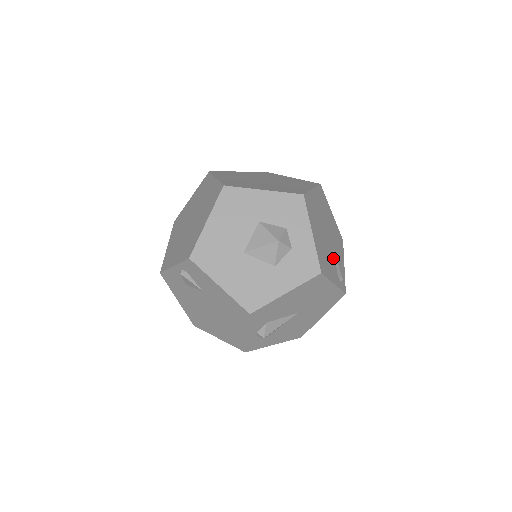
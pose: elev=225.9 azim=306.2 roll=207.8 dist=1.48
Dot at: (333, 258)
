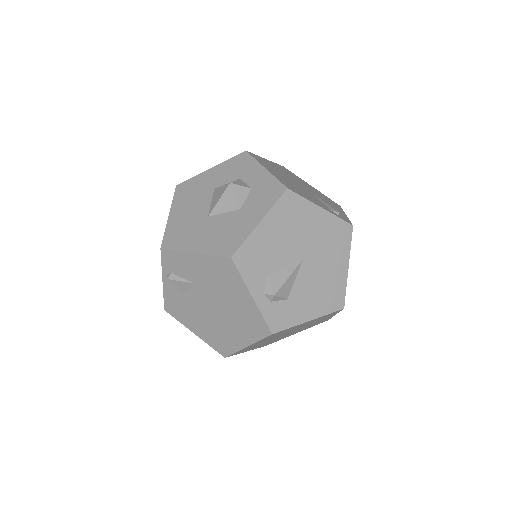
Dot at: (317, 199)
